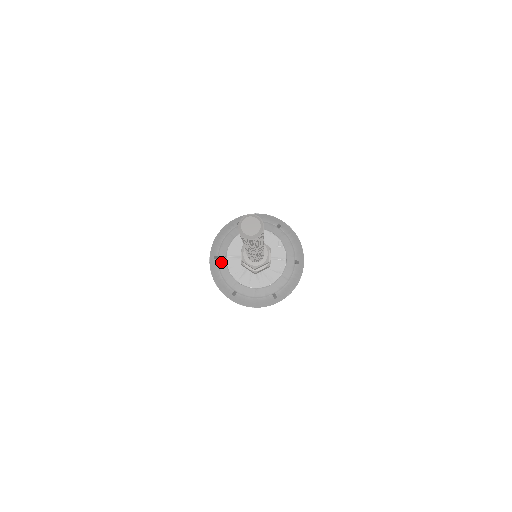
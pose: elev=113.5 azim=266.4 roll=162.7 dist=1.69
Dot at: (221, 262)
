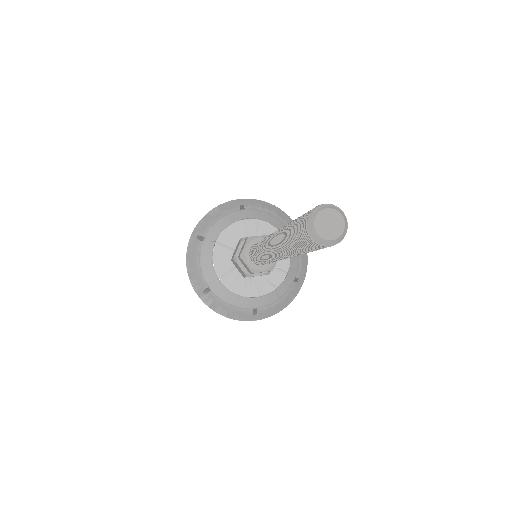
Dot at: (206, 246)
